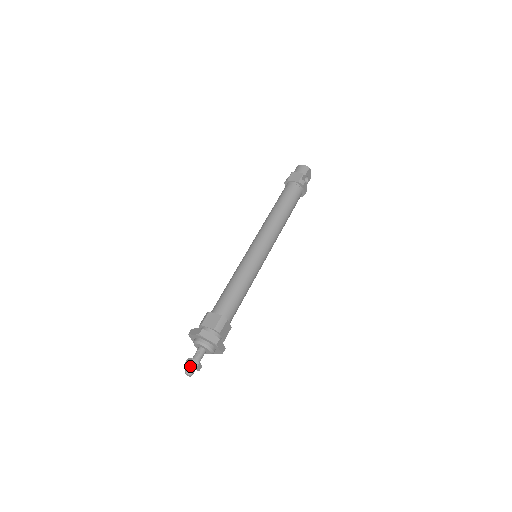
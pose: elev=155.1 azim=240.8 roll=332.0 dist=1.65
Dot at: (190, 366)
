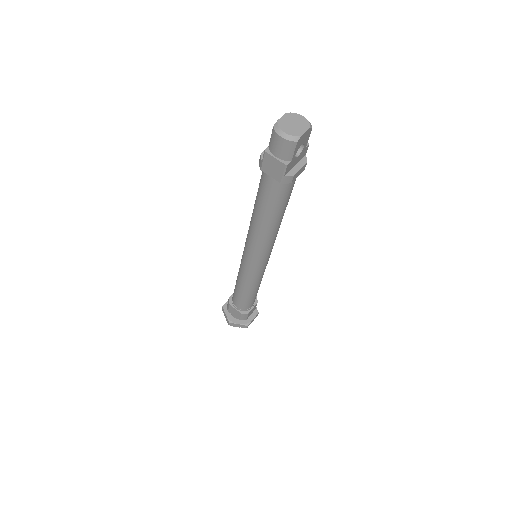
Dot at: occluded
